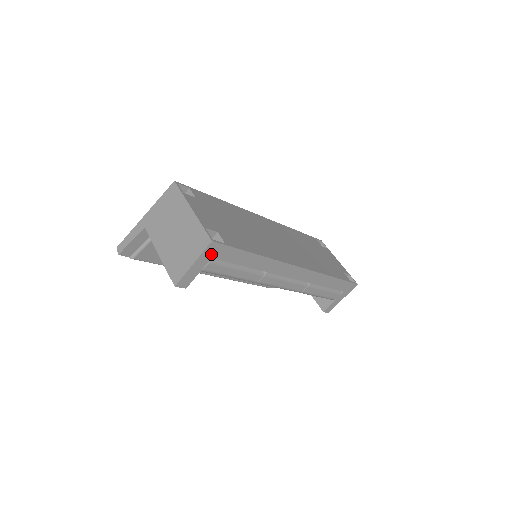
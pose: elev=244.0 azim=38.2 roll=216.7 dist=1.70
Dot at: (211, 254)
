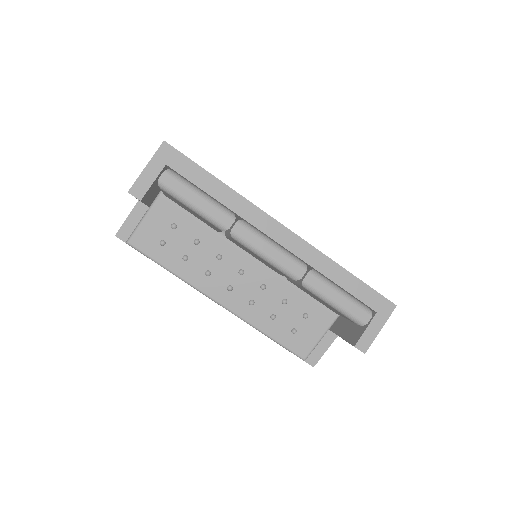
Dot at: (165, 159)
